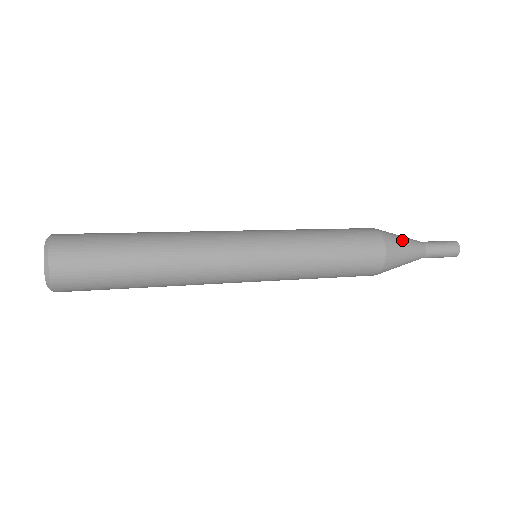
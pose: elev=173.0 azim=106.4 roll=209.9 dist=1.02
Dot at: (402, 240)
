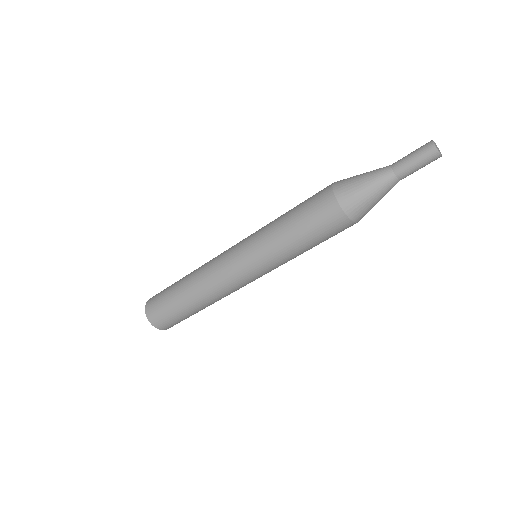
Dot at: occluded
